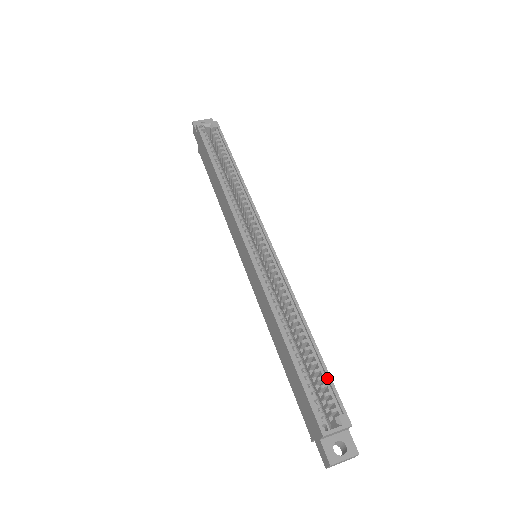
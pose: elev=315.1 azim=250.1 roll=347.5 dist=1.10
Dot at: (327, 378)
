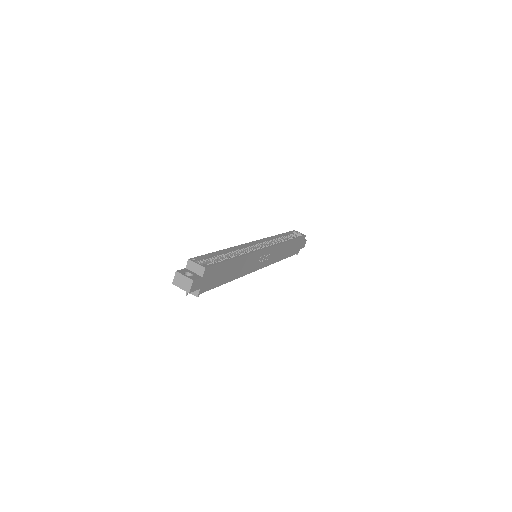
Dot at: (220, 262)
